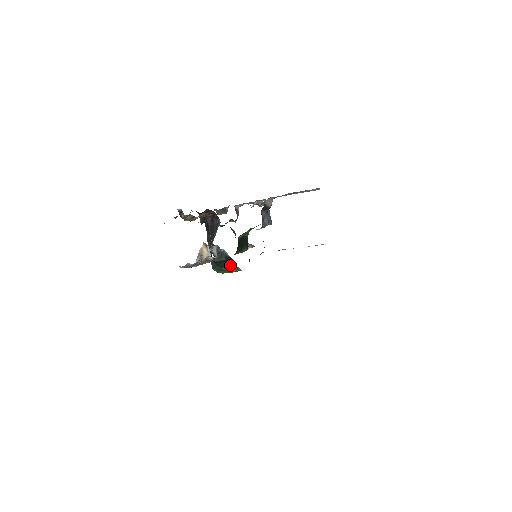
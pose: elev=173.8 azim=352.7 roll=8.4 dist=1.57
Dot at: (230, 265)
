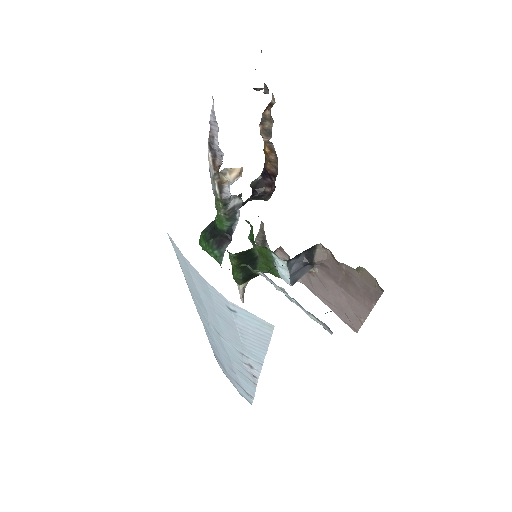
Dot at: (221, 244)
